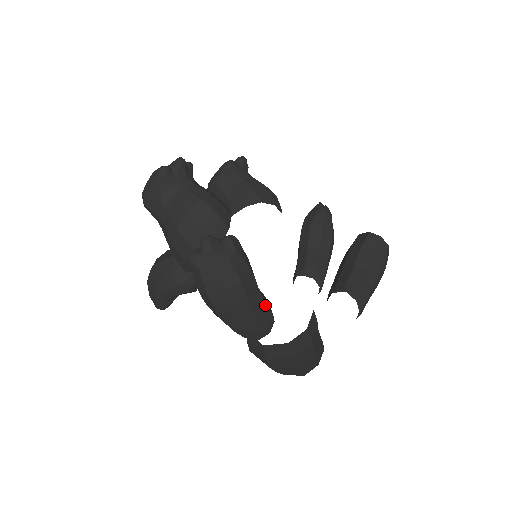
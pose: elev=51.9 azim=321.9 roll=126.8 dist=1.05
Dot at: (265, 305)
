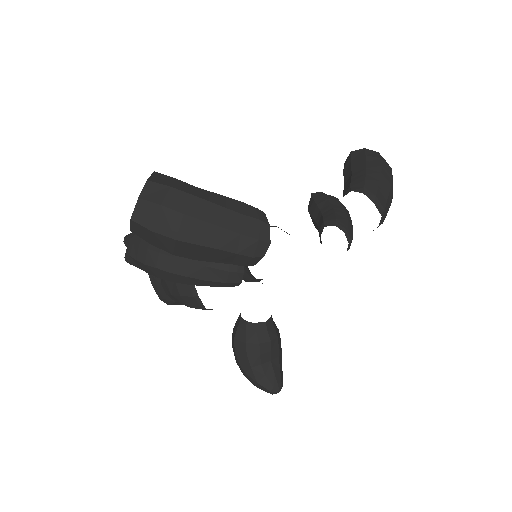
Dot at: occluded
